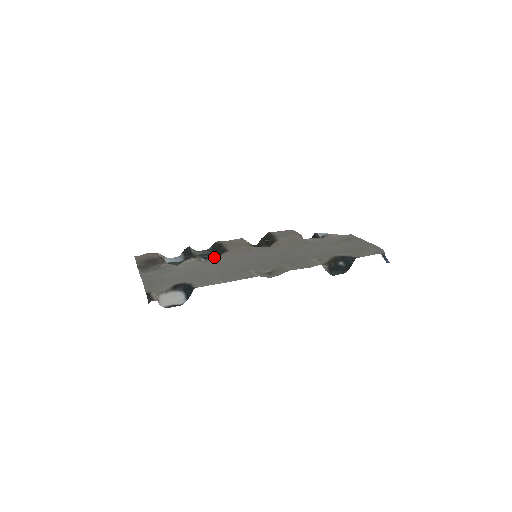
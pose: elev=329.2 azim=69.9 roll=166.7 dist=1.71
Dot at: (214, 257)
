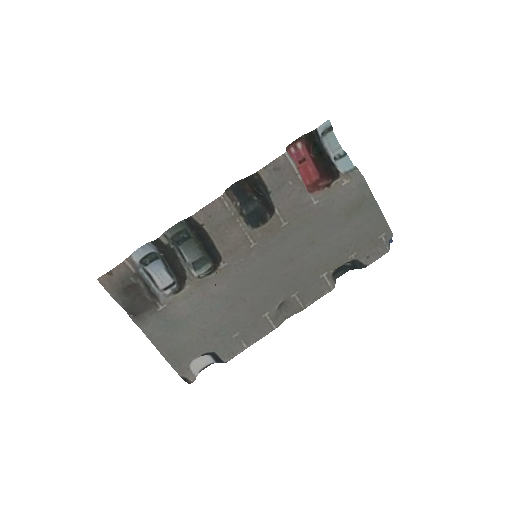
Dot at: (200, 251)
